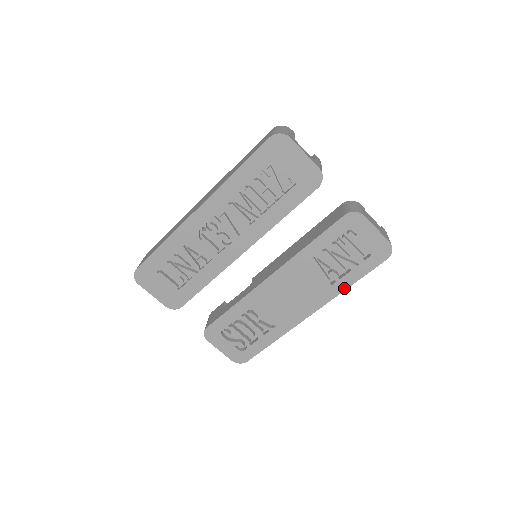
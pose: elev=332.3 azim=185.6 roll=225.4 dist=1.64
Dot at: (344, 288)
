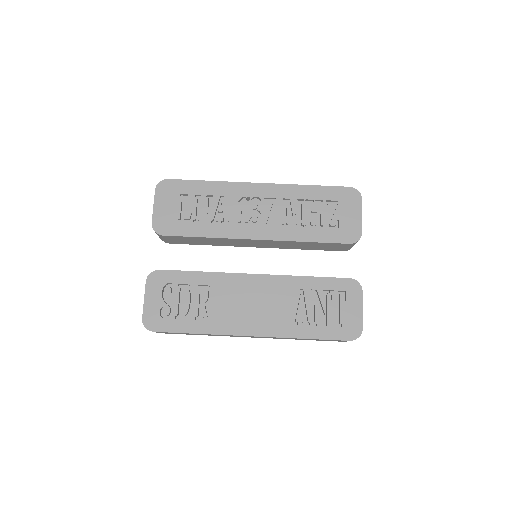
Dot at: (298, 336)
